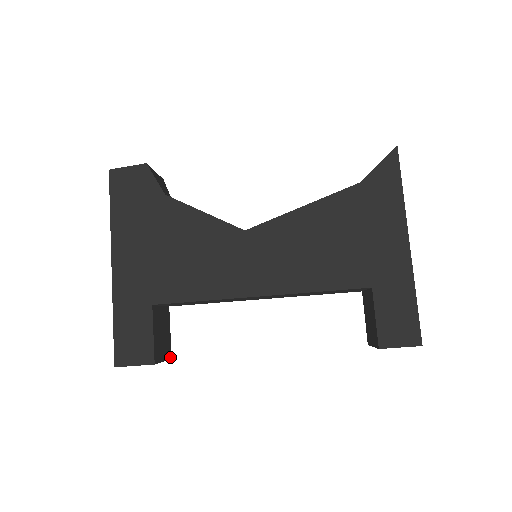
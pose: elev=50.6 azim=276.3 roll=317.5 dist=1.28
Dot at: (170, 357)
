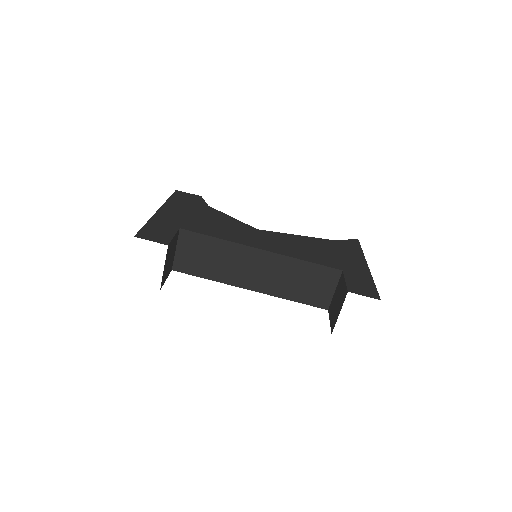
Dot at: (161, 287)
